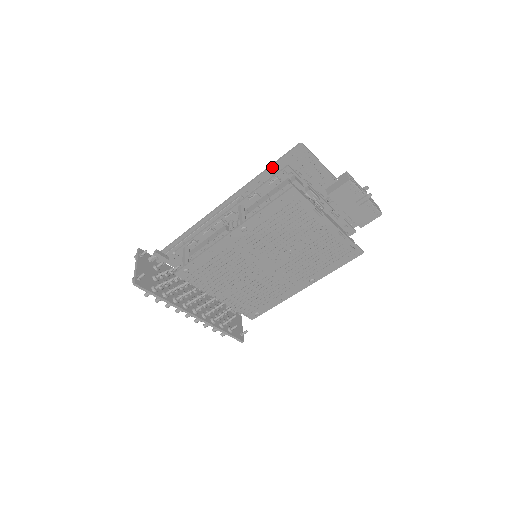
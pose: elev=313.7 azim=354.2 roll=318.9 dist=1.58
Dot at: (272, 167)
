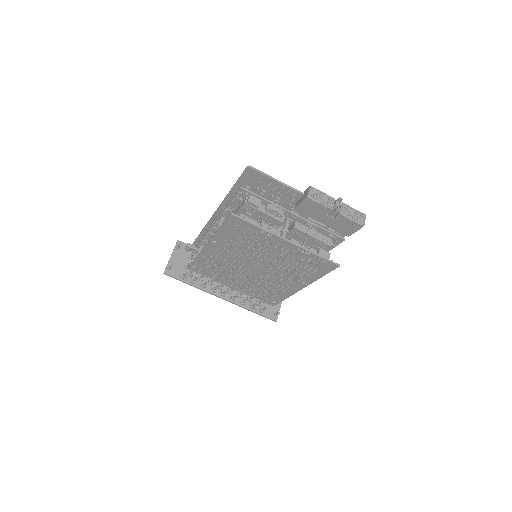
Dot at: (236, 186)
